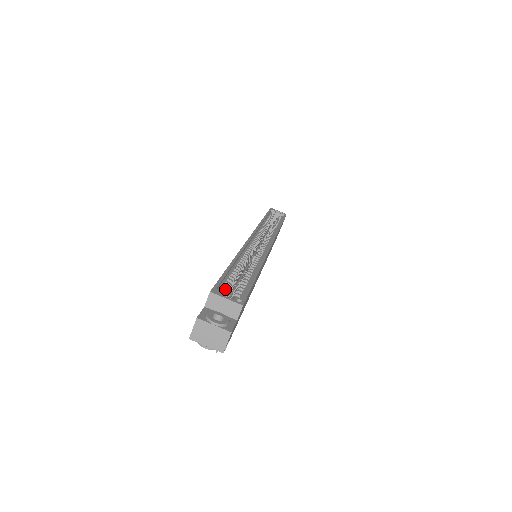
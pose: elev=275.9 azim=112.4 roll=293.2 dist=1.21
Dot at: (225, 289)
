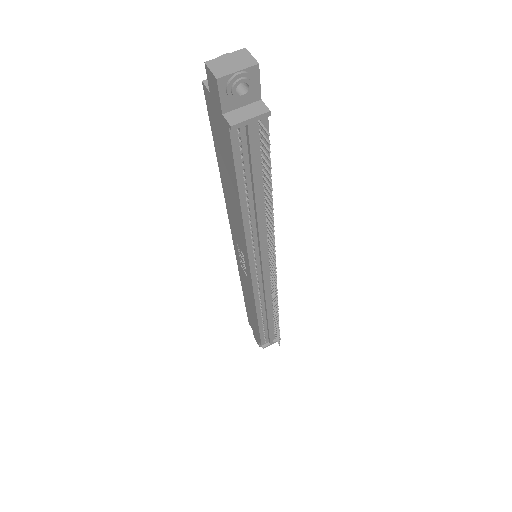
Dot at: occluded
